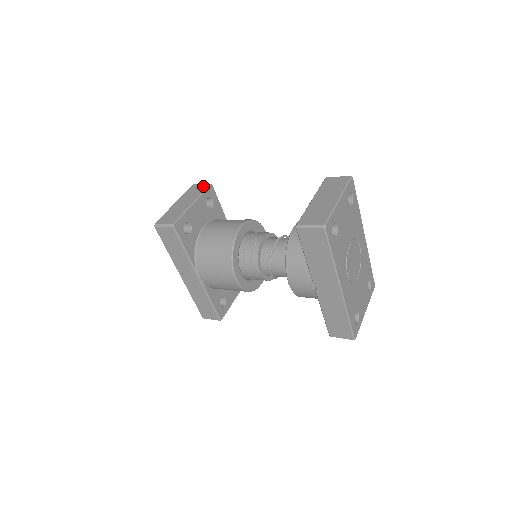
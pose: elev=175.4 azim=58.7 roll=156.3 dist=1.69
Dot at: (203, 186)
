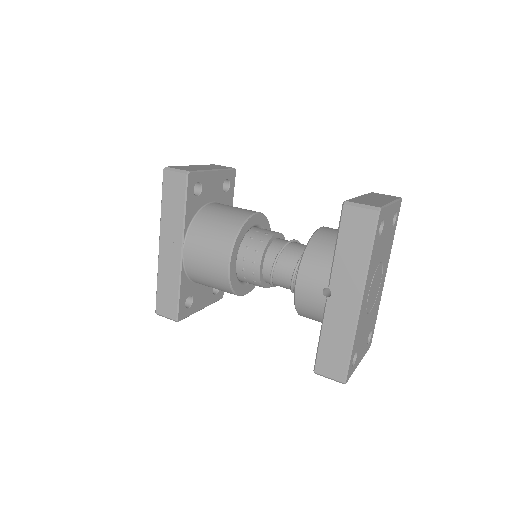
Dot at: (226, 167)
